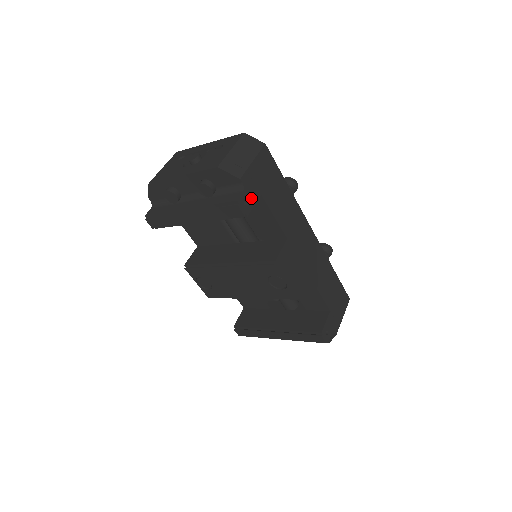
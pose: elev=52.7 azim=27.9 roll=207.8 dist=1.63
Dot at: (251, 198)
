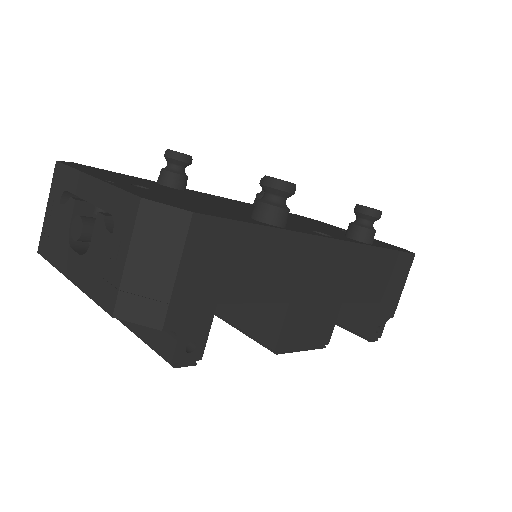
Dot at: (198, 330)
